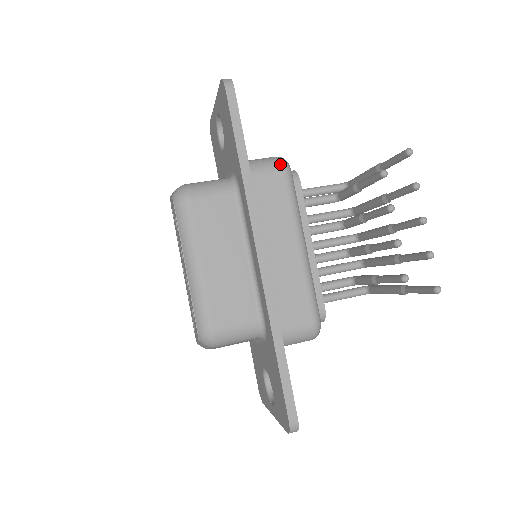
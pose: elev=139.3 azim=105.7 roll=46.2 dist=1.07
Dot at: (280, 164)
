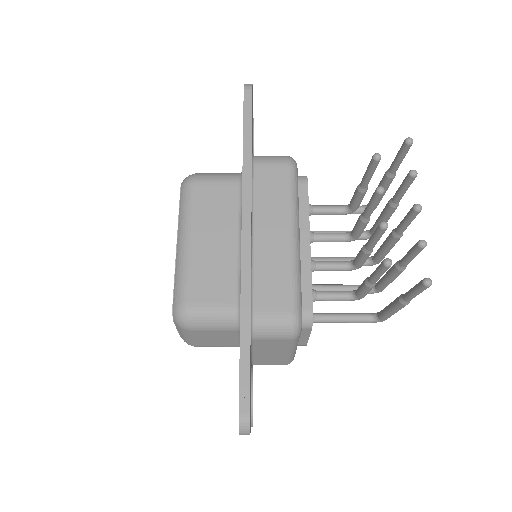
Dot at: (285, 159)
